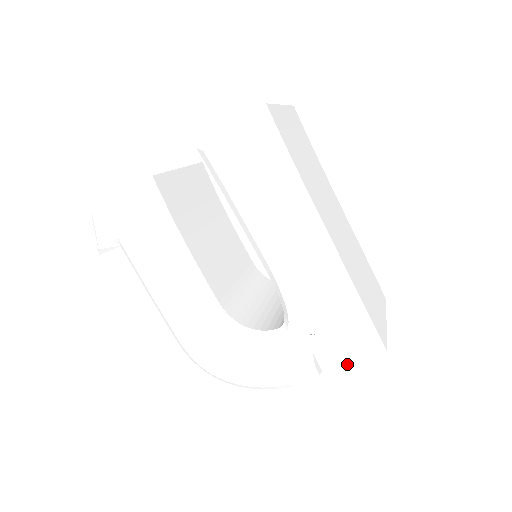
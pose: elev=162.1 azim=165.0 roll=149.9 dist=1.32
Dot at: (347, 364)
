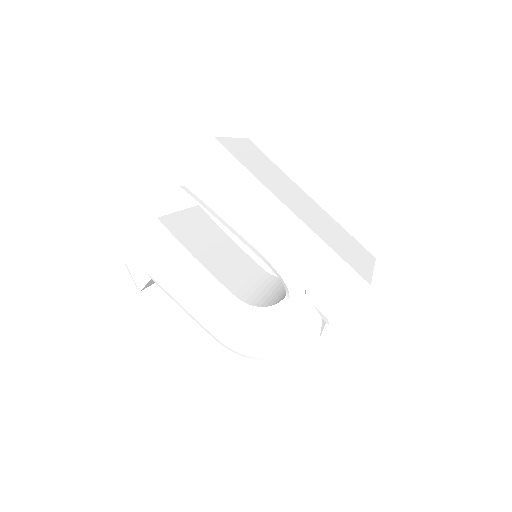
Dot at: (345, 307)
